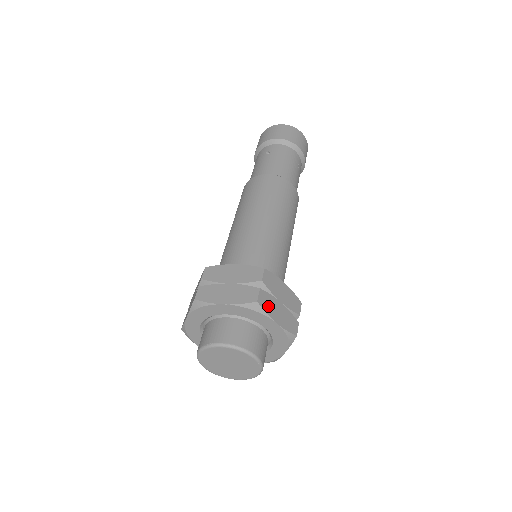
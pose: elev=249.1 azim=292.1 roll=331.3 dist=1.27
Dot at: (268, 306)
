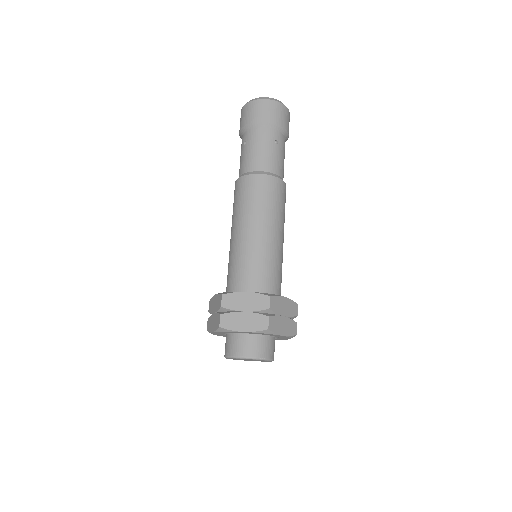
Dot at: occluded
